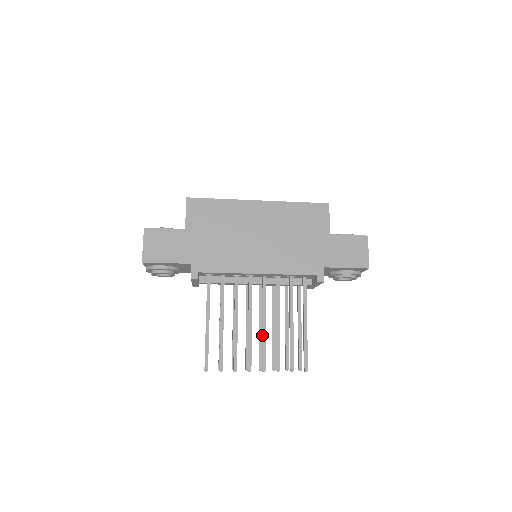
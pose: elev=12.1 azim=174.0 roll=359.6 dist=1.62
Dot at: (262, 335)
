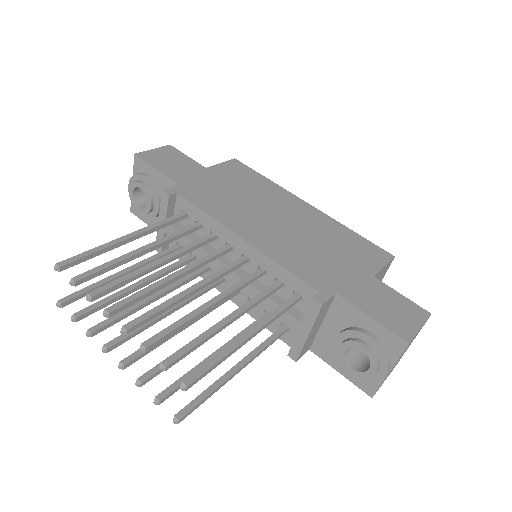
Dot at: occluded
